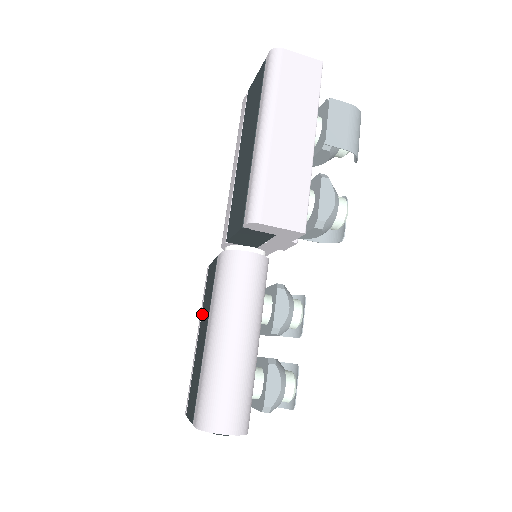
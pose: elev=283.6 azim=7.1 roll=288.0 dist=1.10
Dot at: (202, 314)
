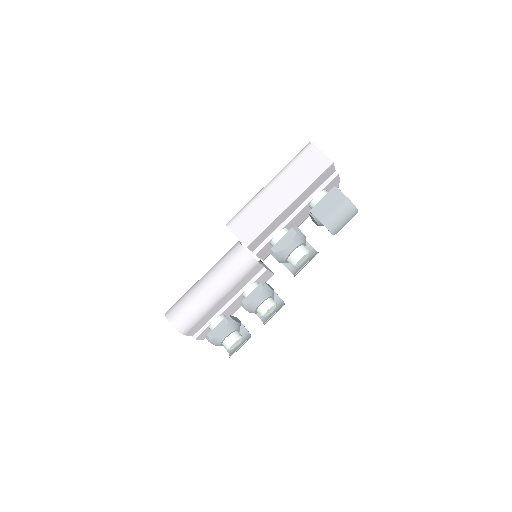
Dot at: occluded
